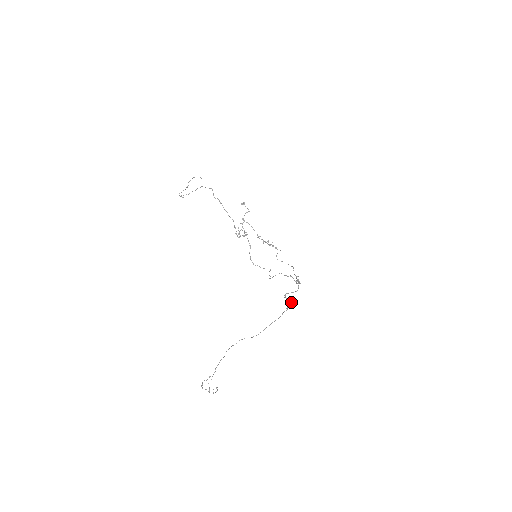
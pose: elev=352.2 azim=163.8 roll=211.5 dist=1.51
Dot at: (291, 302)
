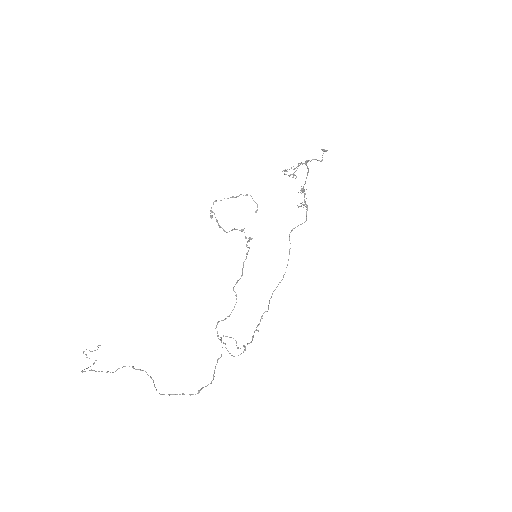
Dot at: (213, 378)
